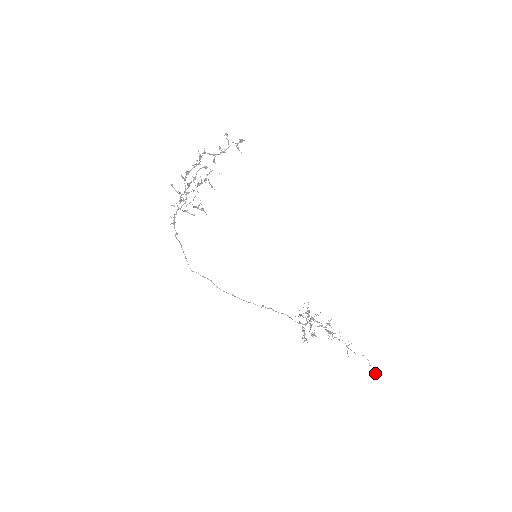
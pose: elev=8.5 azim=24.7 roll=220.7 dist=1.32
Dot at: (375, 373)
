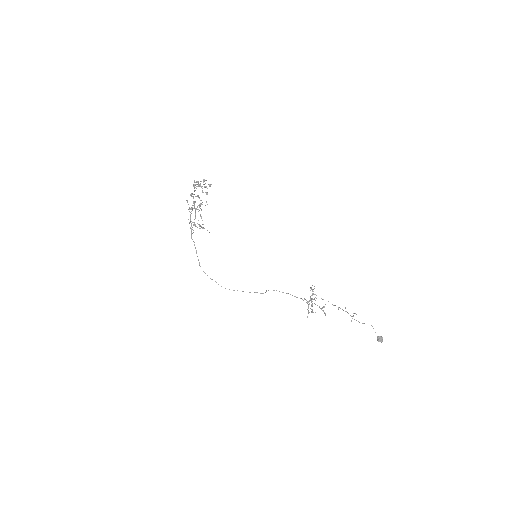
Dot at: (379, 338)
